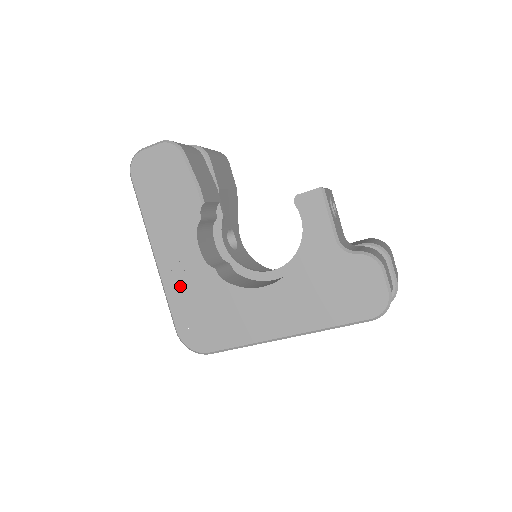
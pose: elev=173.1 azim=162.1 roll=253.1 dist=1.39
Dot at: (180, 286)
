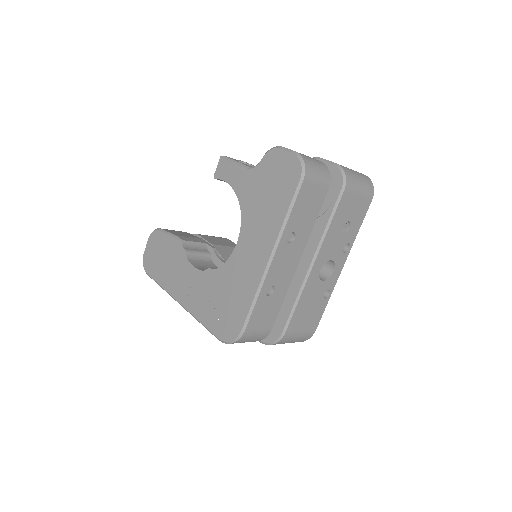
Dot at: (201, 304)
